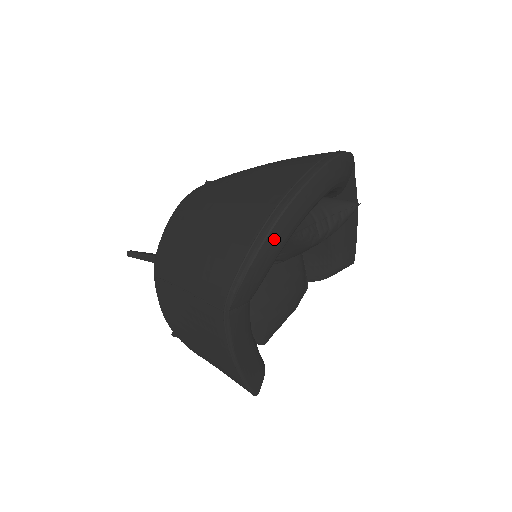
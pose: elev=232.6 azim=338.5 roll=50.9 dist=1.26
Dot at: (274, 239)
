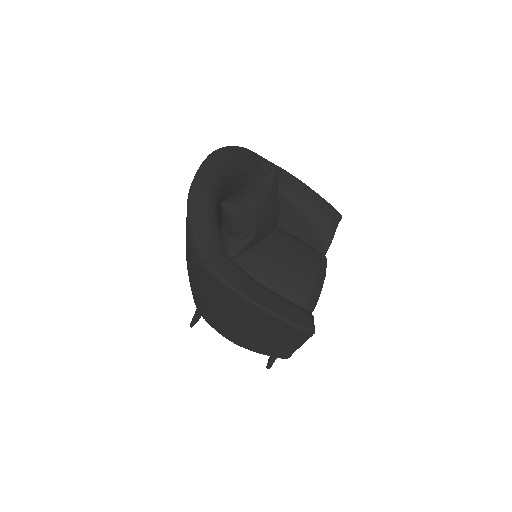
Dot at: (197, 203)
